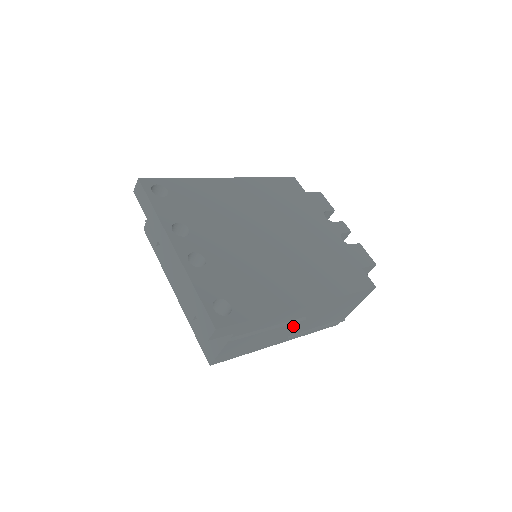
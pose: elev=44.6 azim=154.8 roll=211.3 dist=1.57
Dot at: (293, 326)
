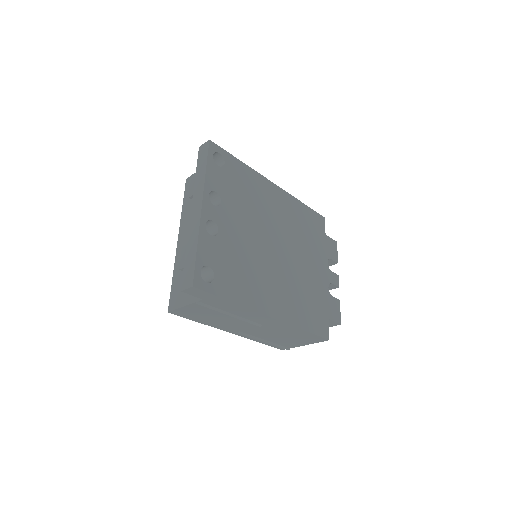
Dot at: (248, 326)
